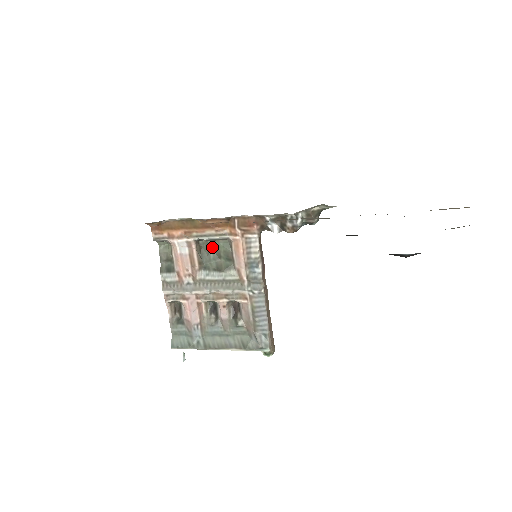
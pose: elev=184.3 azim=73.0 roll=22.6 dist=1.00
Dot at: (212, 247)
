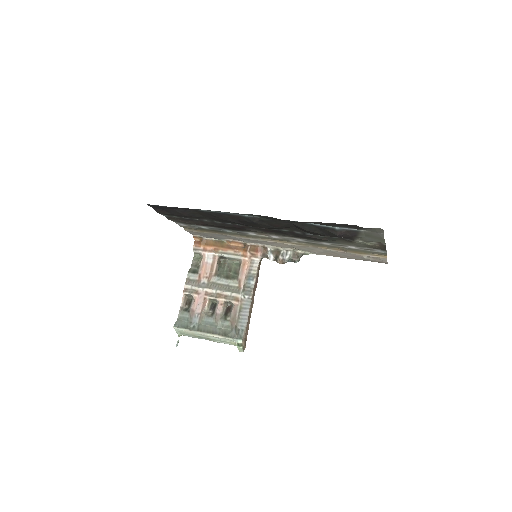
Dot at: (228, 264)
